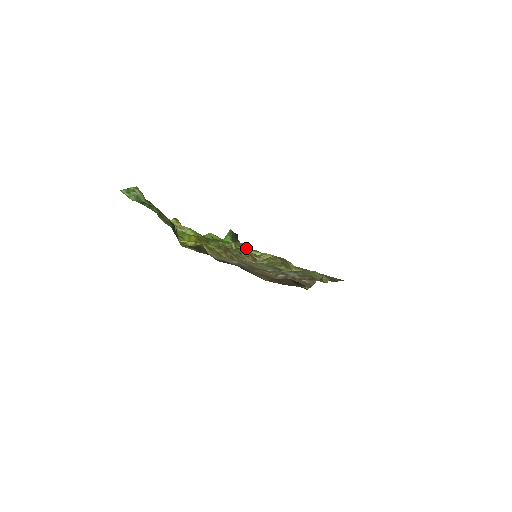
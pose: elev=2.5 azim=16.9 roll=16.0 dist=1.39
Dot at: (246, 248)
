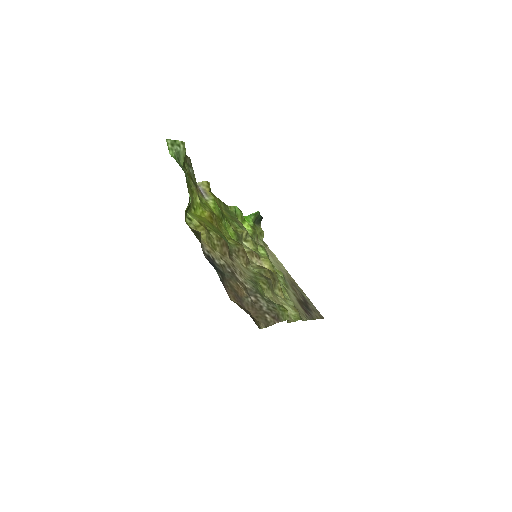
Dot at: (262, 235)
